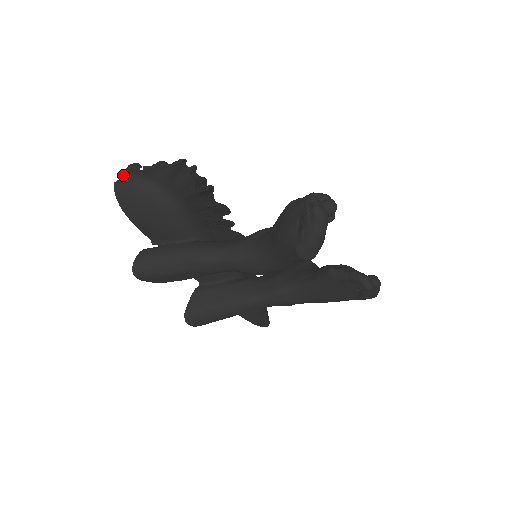
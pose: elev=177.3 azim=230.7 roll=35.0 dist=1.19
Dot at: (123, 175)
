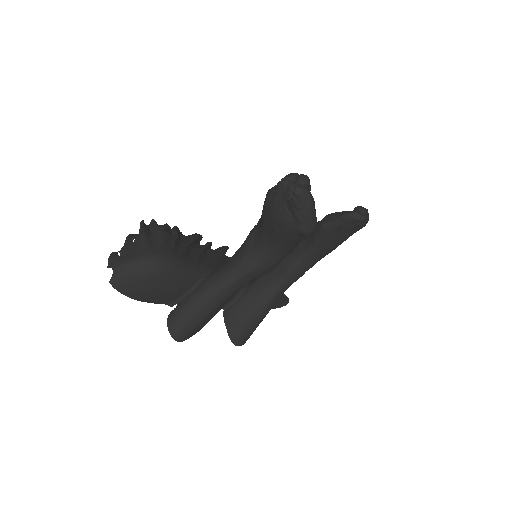
Dot at: occluded
